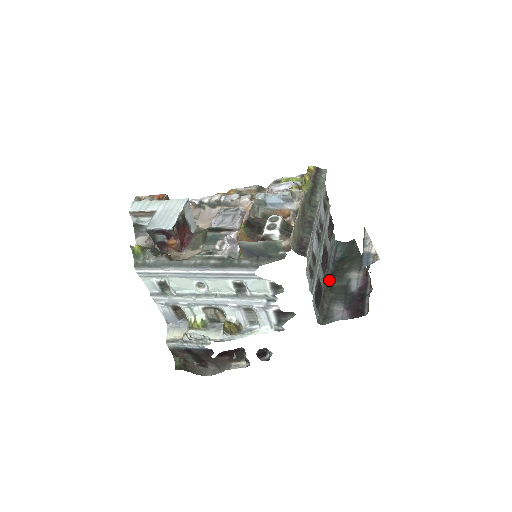
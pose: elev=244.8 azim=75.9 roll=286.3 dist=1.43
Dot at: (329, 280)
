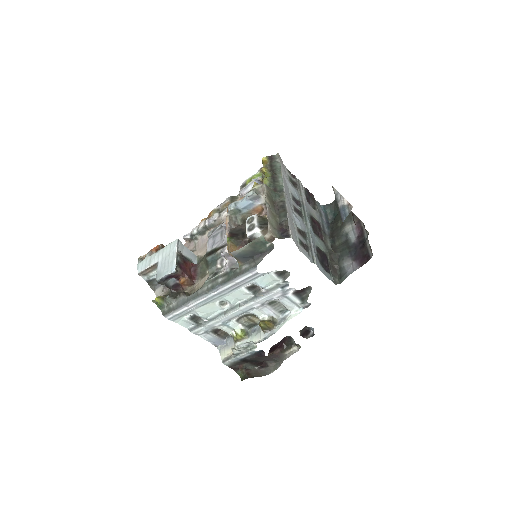
Dot at: (330, 243)
